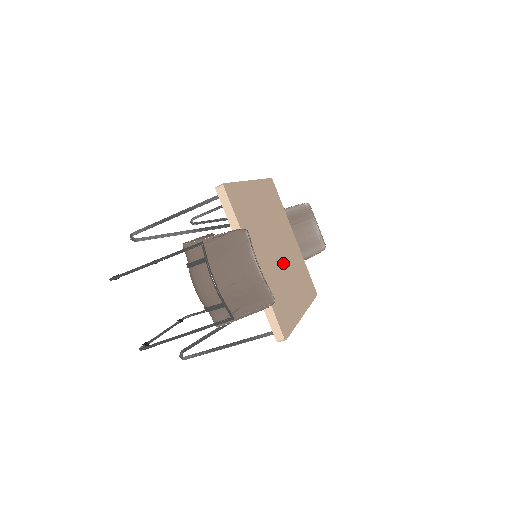
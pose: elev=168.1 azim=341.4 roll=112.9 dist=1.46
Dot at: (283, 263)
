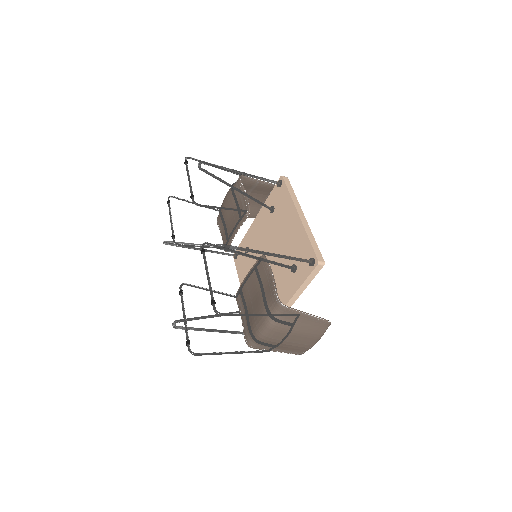
Dot at: occluded
